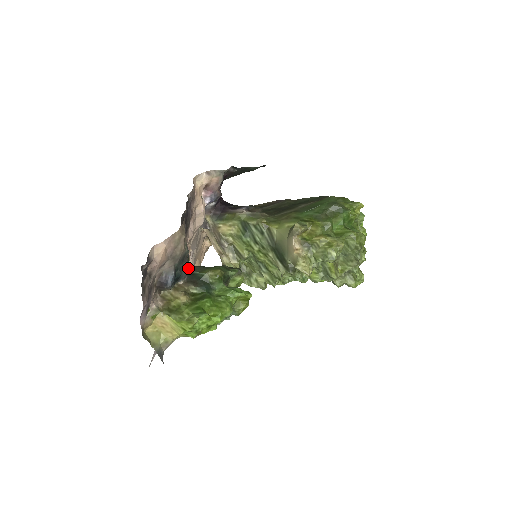
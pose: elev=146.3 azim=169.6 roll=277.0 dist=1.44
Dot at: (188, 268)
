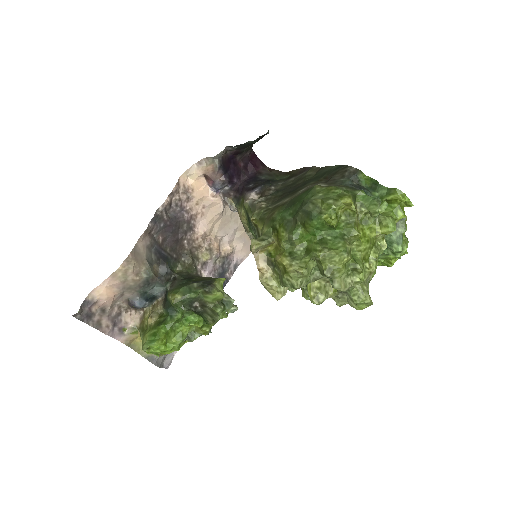
Dot at: (163, 286)
